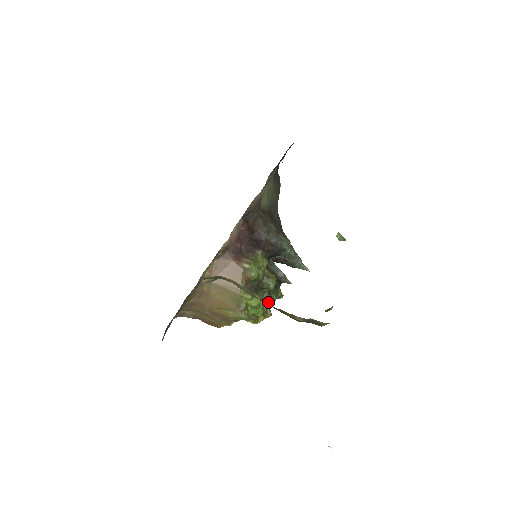
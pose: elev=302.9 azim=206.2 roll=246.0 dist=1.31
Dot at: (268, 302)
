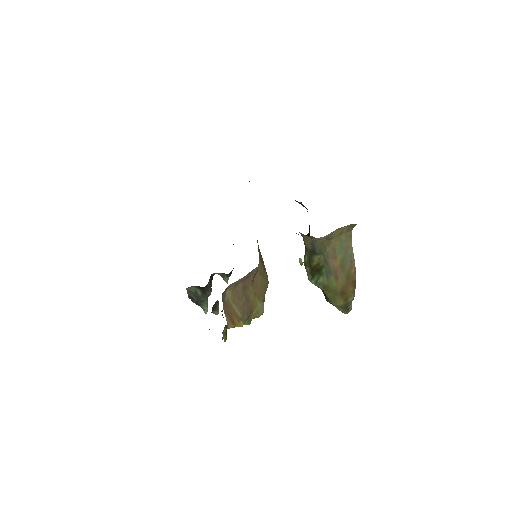
Dot at: occluded
